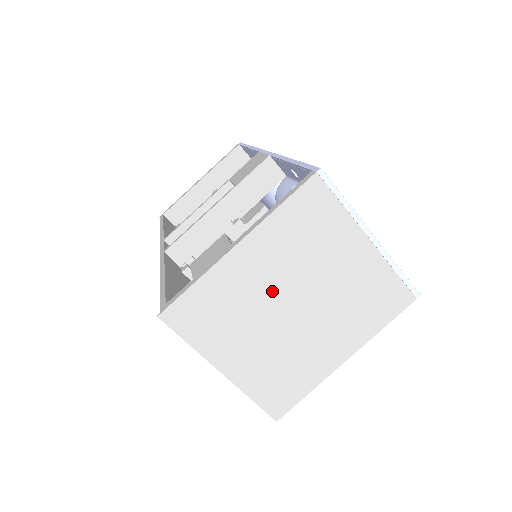
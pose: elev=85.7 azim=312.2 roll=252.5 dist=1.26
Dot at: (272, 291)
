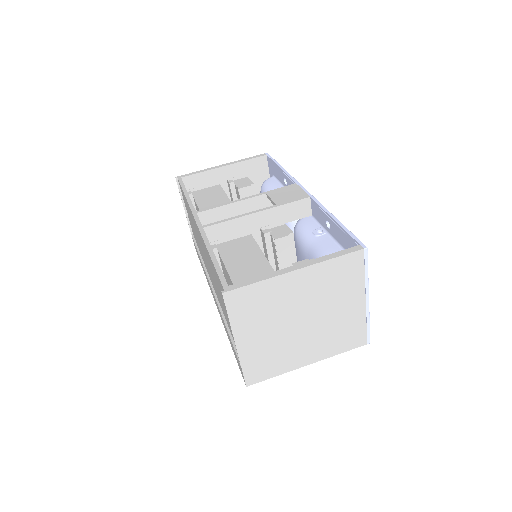
Dot at: (296, 306)
